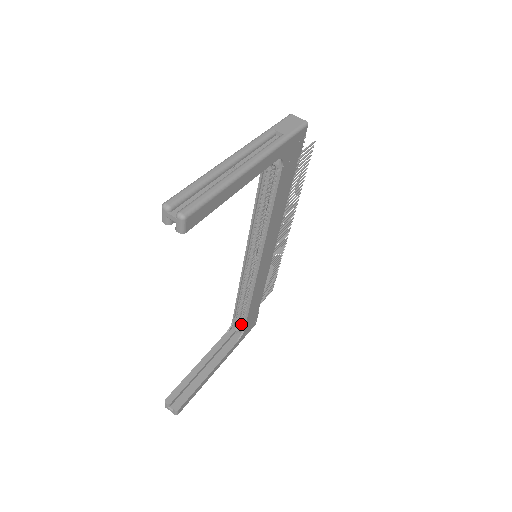
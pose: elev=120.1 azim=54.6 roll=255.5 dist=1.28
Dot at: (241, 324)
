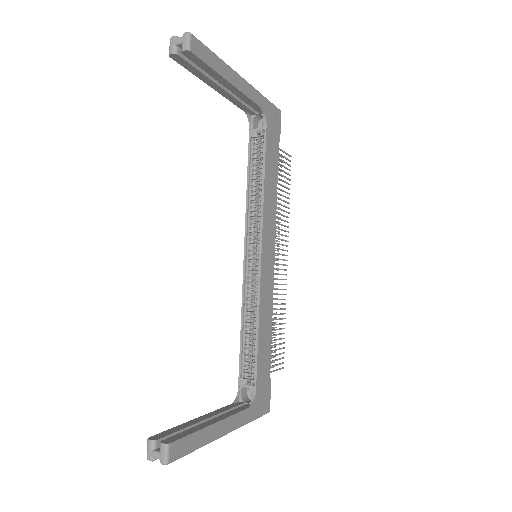
Dot at: (250, 382)
